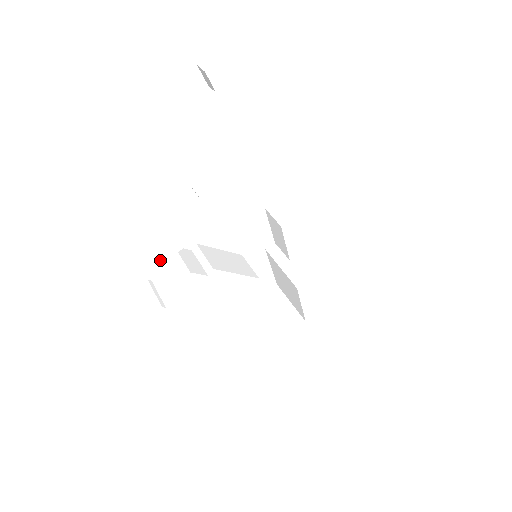
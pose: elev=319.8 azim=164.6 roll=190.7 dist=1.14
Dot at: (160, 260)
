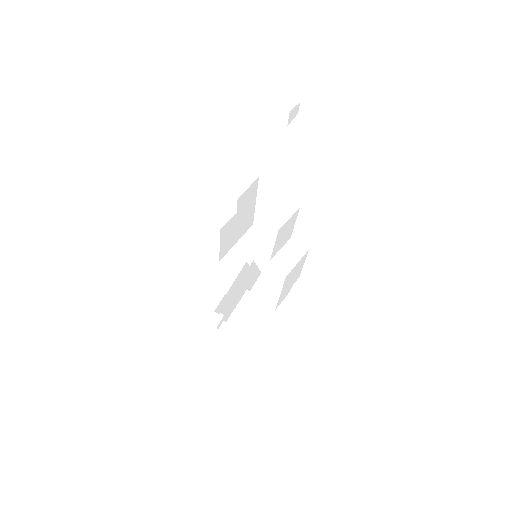
Dot at: (223, 254)
